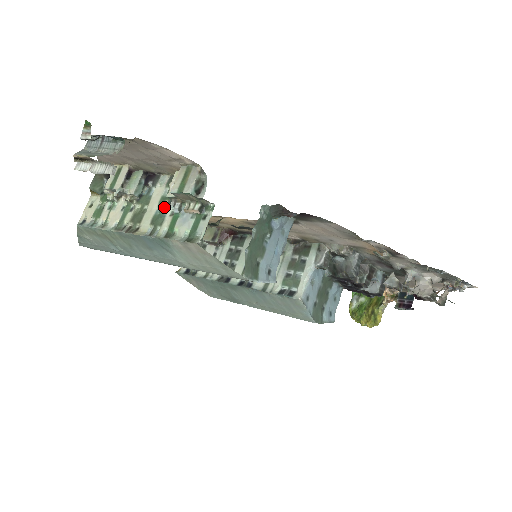
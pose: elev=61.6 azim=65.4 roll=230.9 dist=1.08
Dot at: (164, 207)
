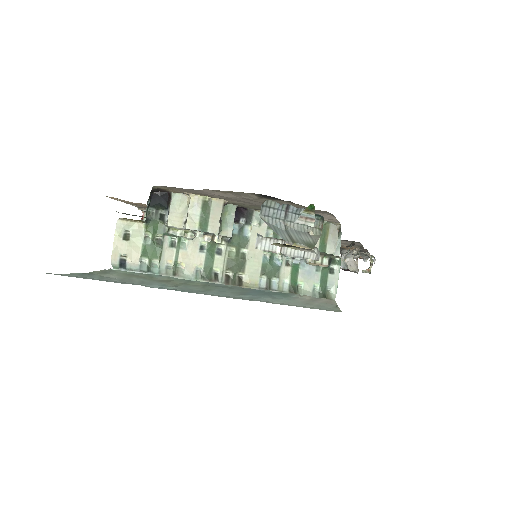
Dot at: (273, 254)
